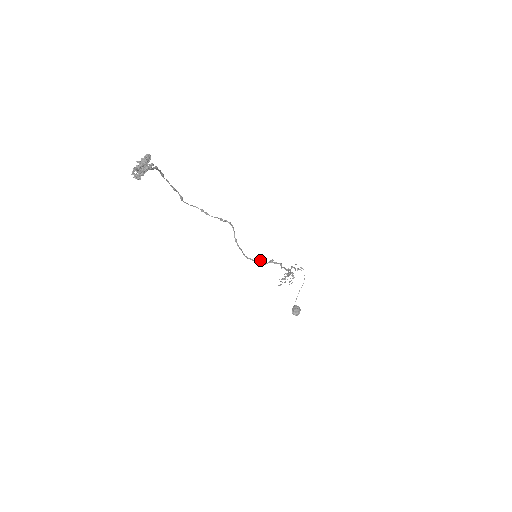
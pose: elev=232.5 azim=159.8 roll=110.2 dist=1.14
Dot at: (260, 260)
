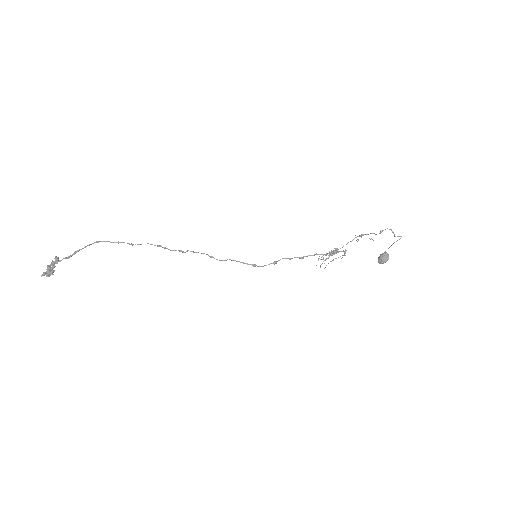
Dot at: (254, 264)
